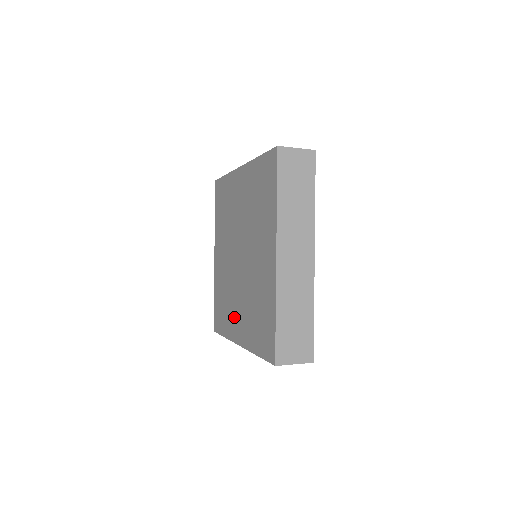
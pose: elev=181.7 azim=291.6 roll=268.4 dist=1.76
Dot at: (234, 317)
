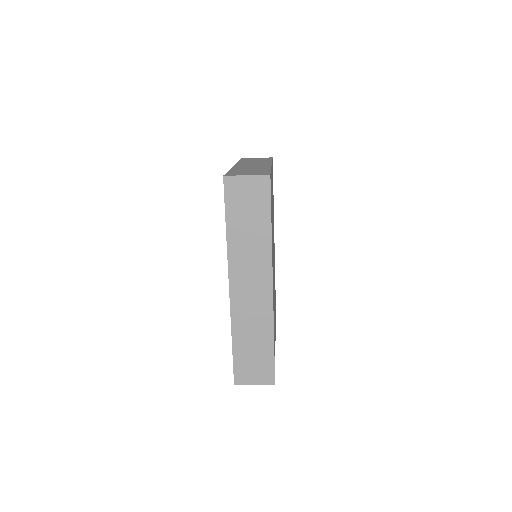
Dot at: occluded
